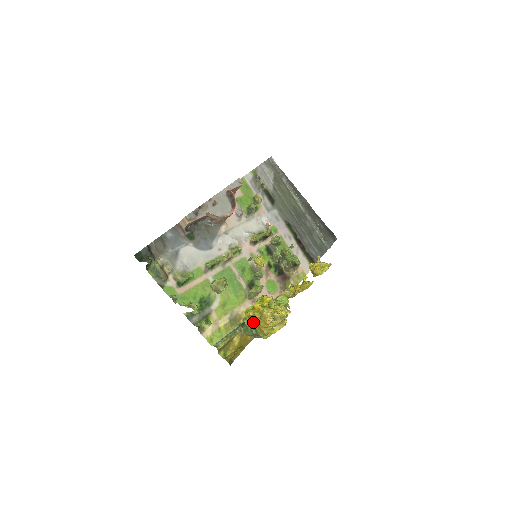
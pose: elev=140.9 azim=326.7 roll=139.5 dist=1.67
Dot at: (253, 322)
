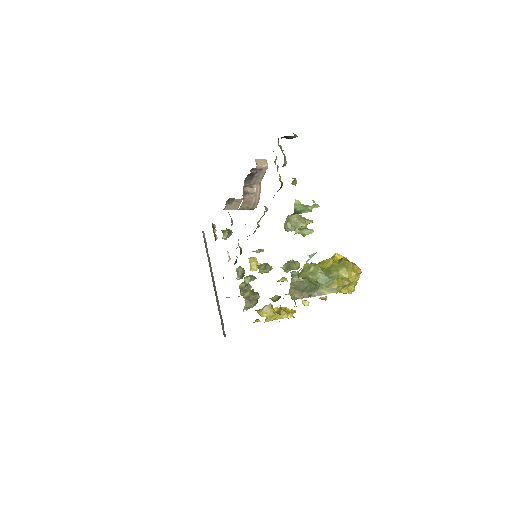
Dot at: (337, 266)
